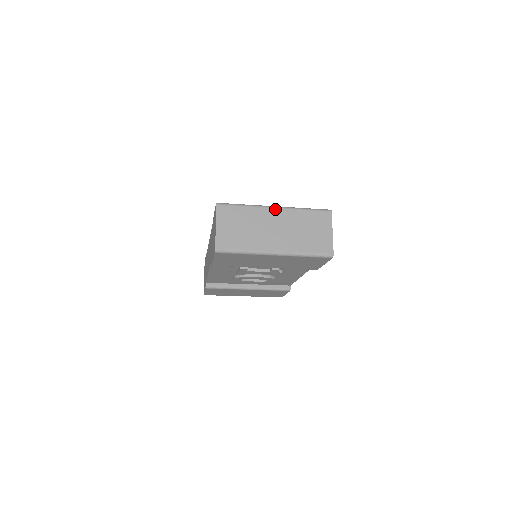
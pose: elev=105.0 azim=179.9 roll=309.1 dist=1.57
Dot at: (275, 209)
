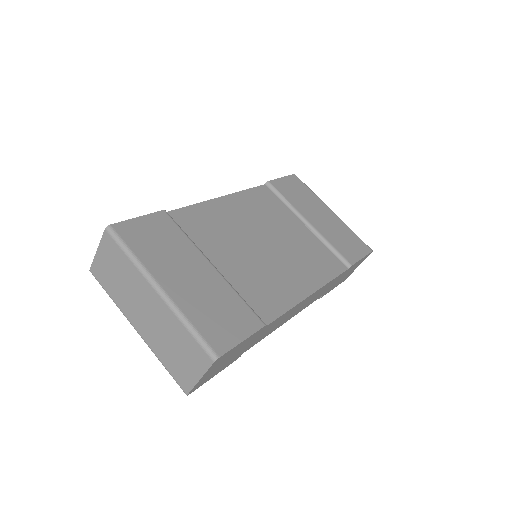
Dot at: (156, 293)
